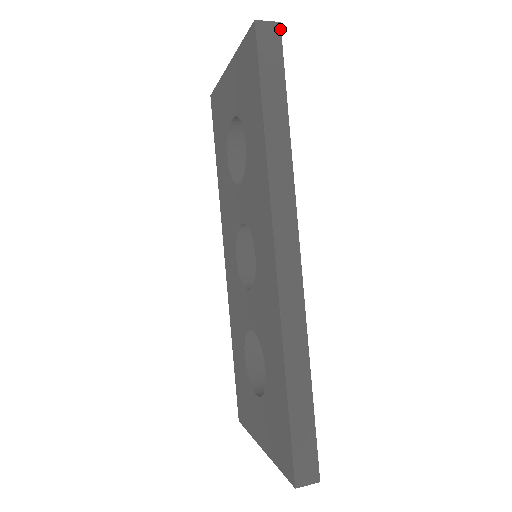
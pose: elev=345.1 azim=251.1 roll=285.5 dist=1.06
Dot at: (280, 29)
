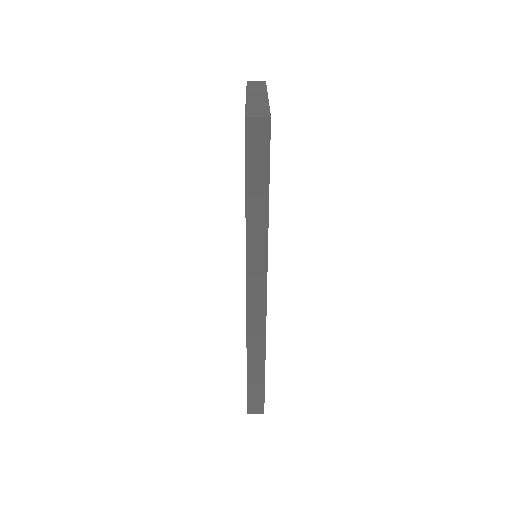
Dot at: (270, 124)
